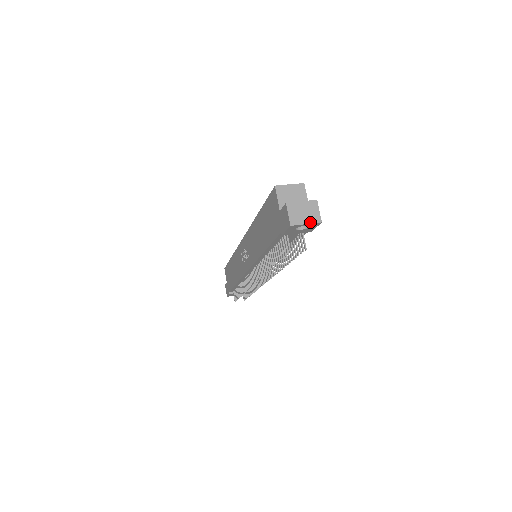
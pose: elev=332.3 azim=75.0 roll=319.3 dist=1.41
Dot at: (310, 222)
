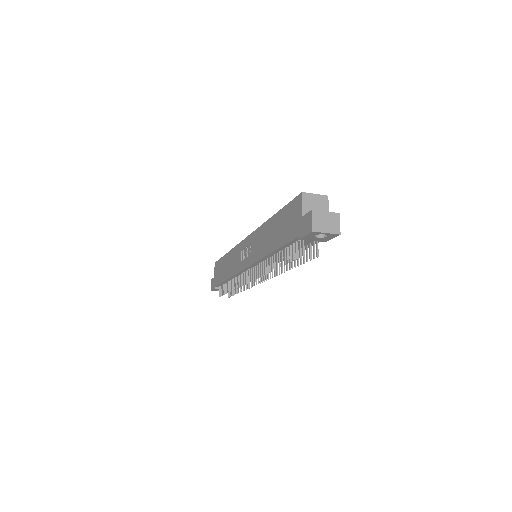
Dot at: (330, 232)
